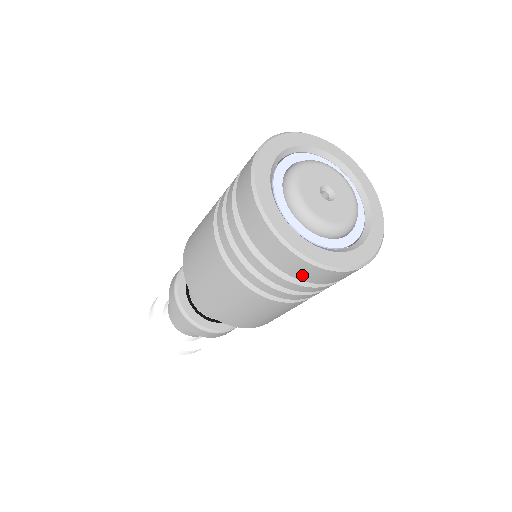
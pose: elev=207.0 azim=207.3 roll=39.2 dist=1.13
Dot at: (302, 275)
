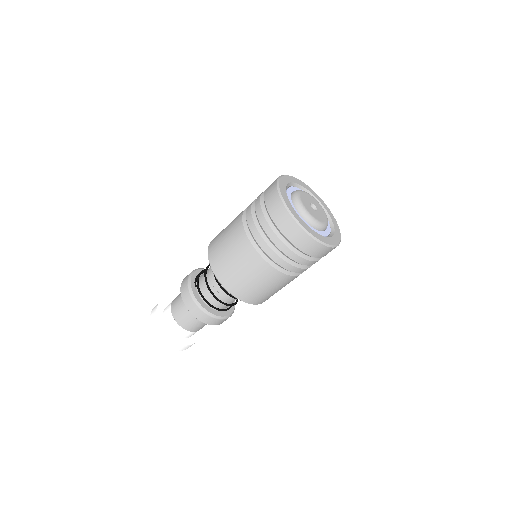
Dot at: occluded
